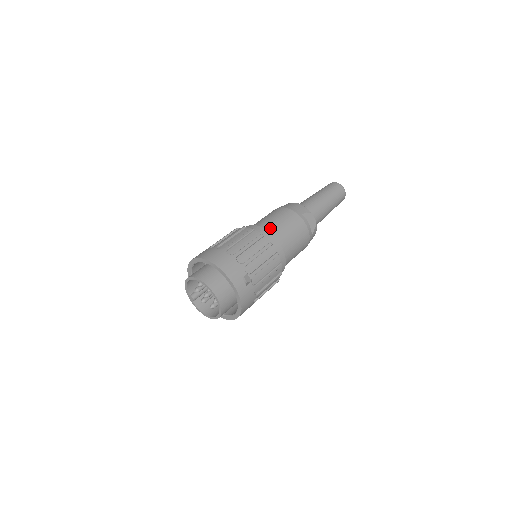
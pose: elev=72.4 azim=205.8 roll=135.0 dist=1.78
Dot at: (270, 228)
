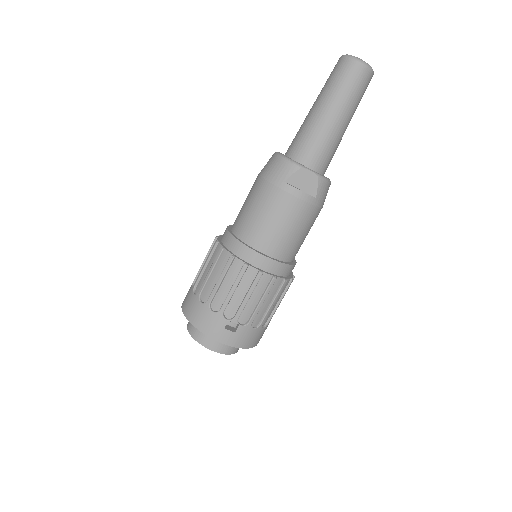
Dot at: (245, 231)
